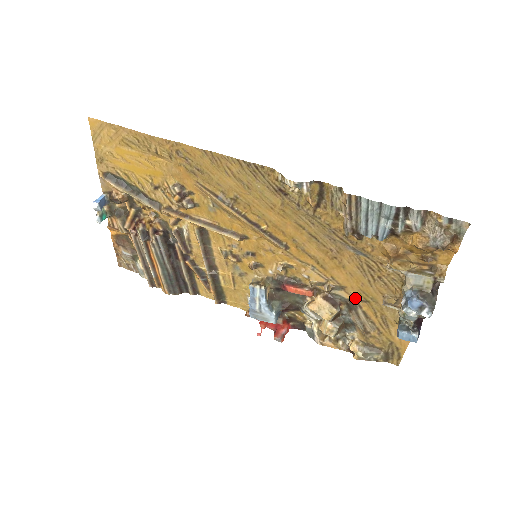
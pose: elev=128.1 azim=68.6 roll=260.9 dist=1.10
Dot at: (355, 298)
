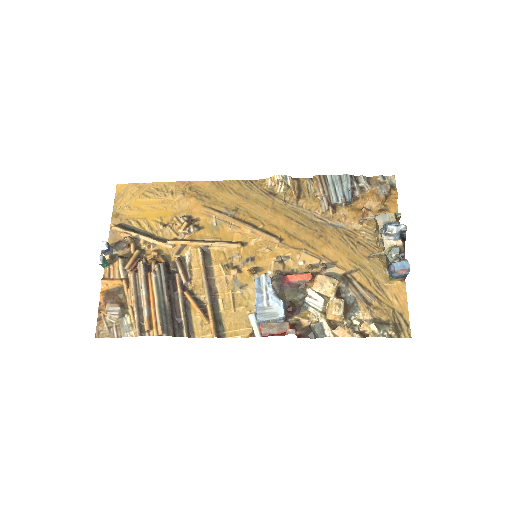
Dot at: (347, 271)
